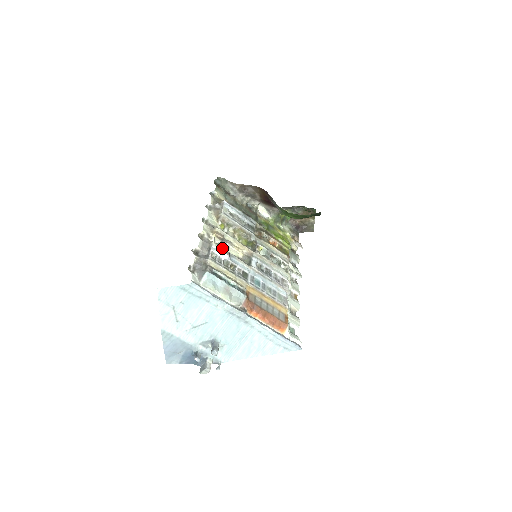
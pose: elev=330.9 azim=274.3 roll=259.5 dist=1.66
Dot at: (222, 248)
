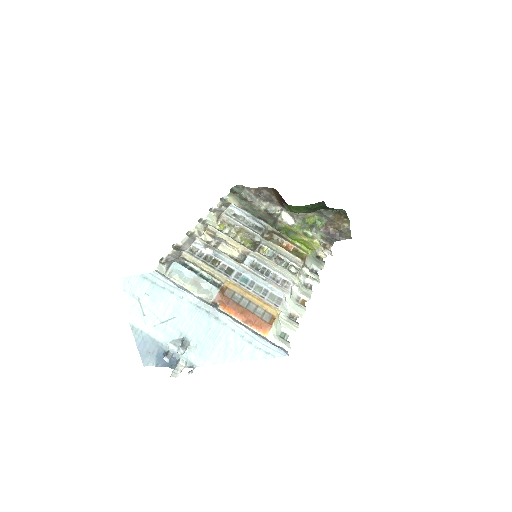
Dot at: occluded
